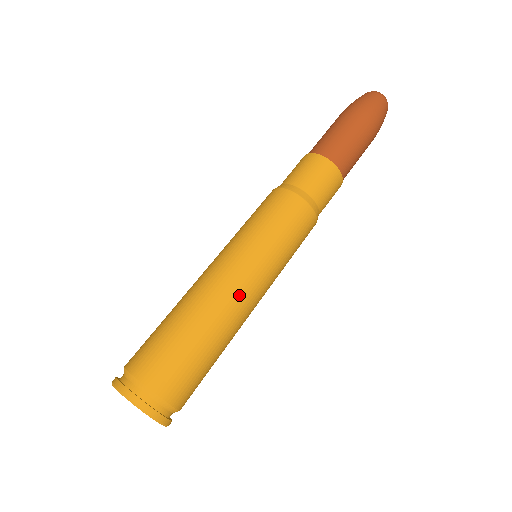
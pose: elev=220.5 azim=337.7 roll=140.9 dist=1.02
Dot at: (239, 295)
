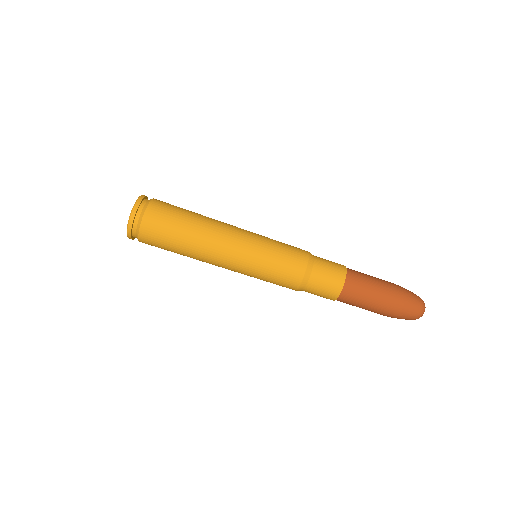
Dot at: (225, 235)
